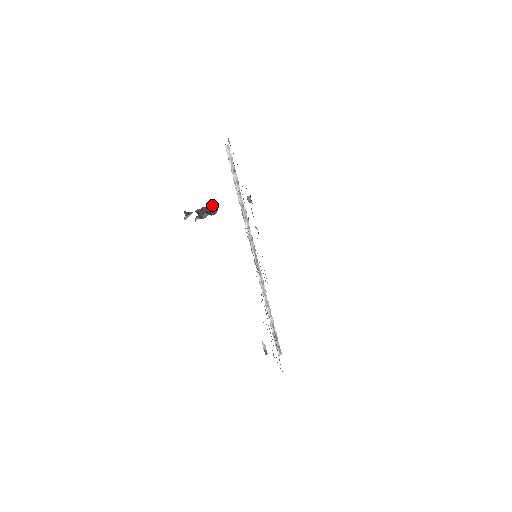
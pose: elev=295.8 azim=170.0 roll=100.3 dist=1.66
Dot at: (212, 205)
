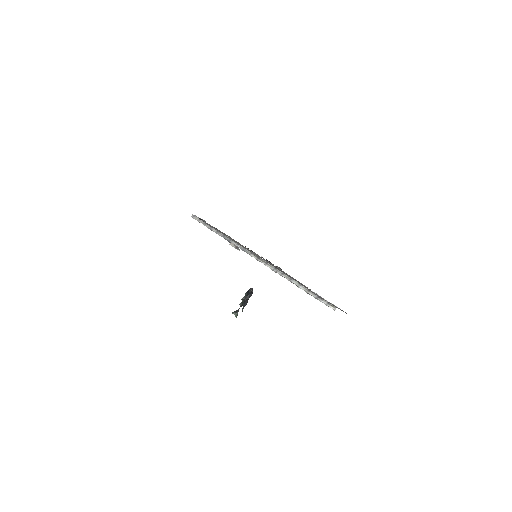
Dot at: (247, 291)
